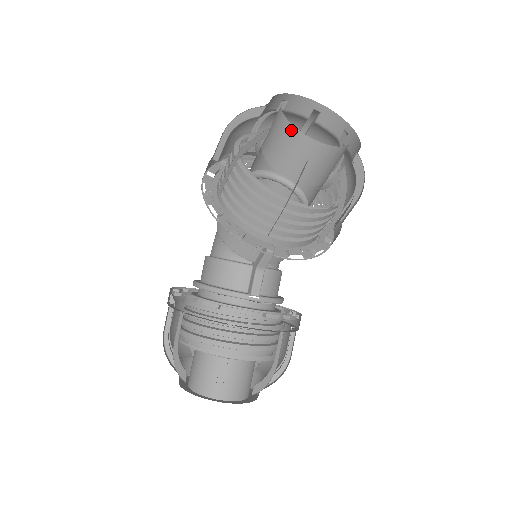
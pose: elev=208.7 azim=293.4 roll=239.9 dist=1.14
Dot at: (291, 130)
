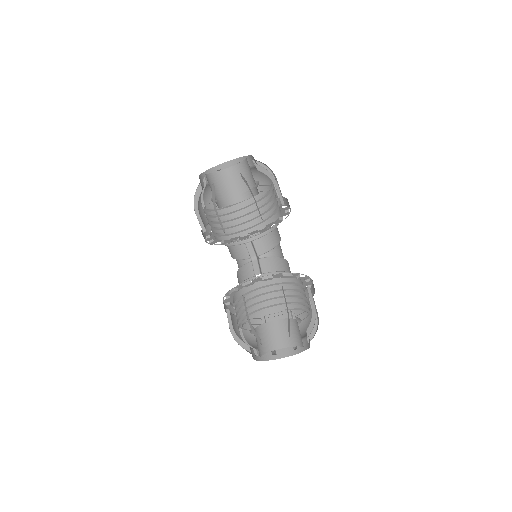
Dot at: (208, 177)
